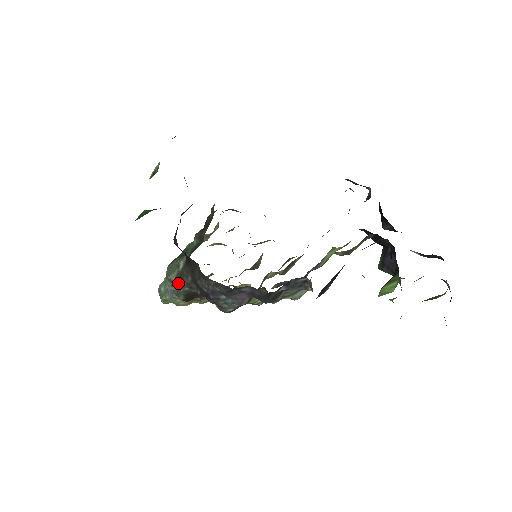
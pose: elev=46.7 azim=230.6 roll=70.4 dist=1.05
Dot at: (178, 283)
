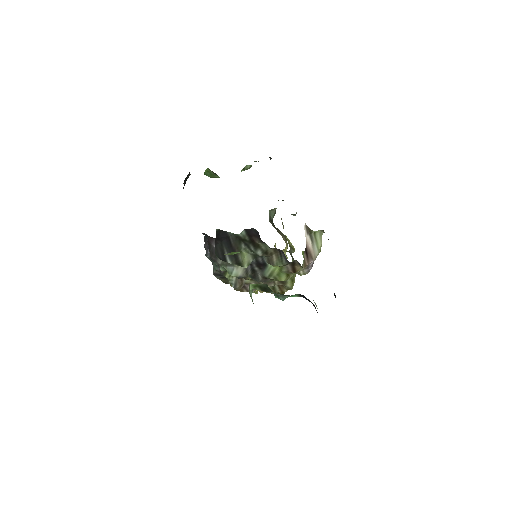
Dot at: occluded
